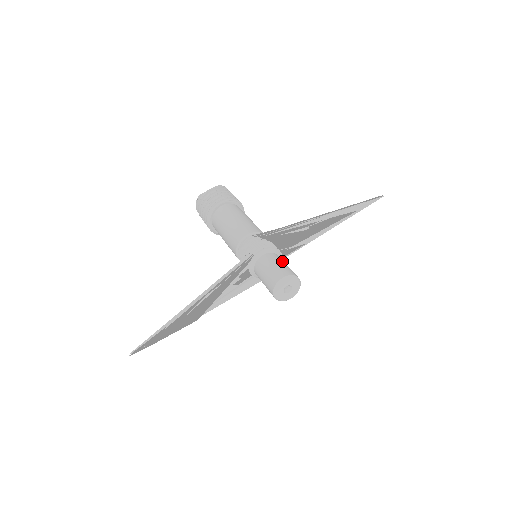
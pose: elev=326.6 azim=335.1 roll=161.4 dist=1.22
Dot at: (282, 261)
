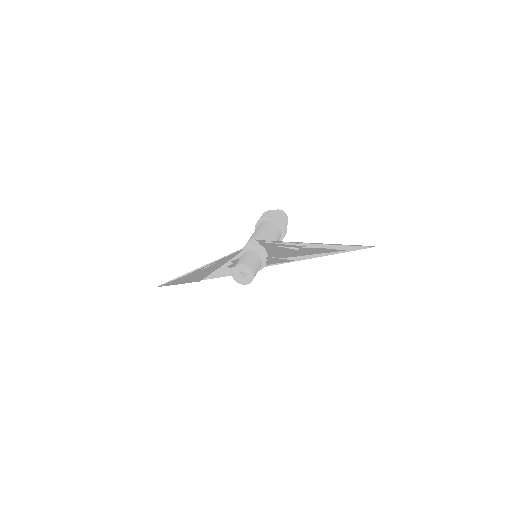
Dot at: (254, 258)
